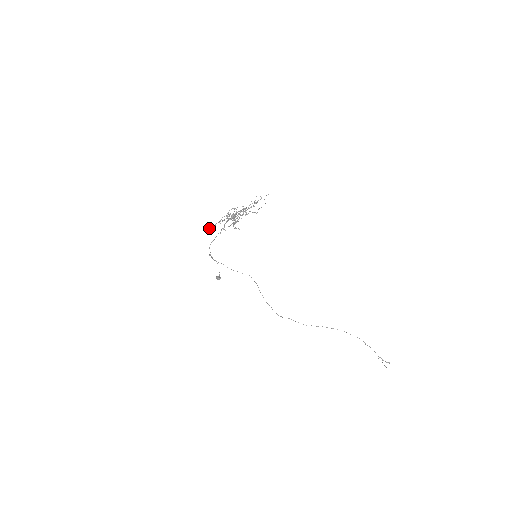
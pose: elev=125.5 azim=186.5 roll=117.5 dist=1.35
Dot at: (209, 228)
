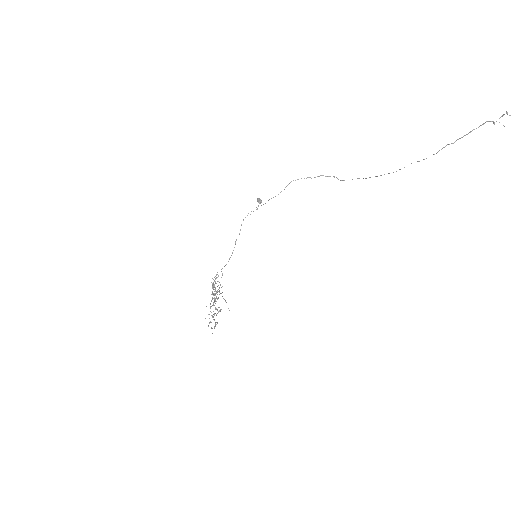
Dot at: occluded
